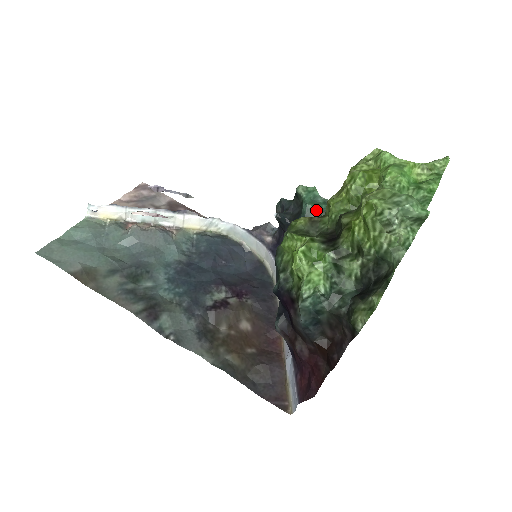
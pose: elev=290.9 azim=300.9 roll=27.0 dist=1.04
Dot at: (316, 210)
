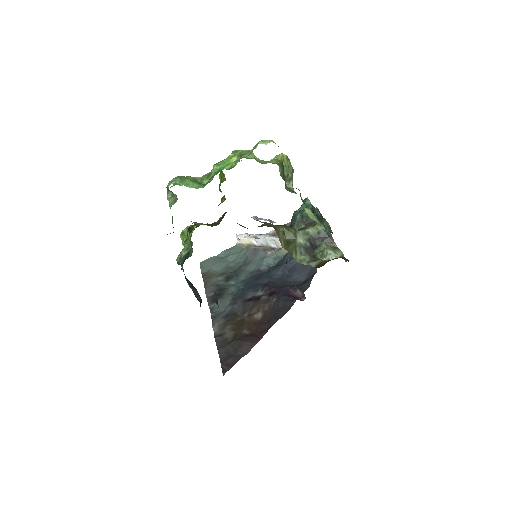
Dot at: (297, 216)
